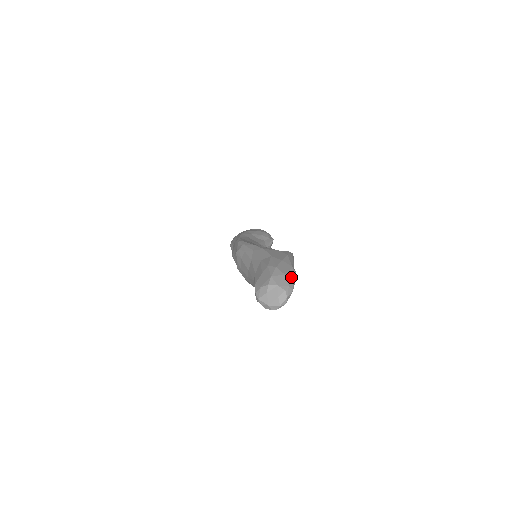
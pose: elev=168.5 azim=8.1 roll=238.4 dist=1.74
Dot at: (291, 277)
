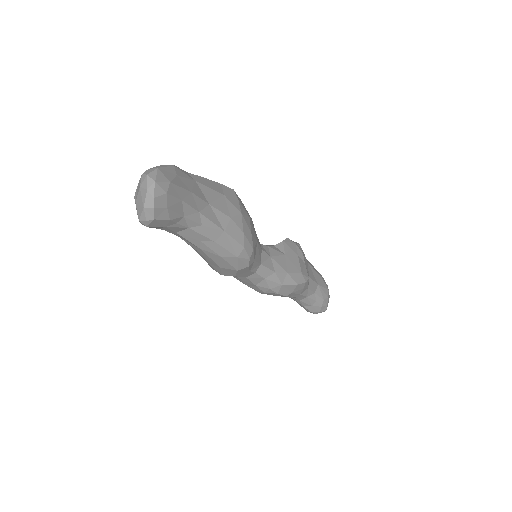
Dot at: occluded
